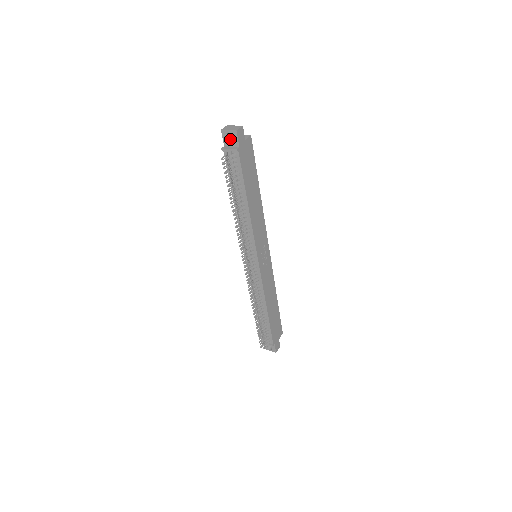
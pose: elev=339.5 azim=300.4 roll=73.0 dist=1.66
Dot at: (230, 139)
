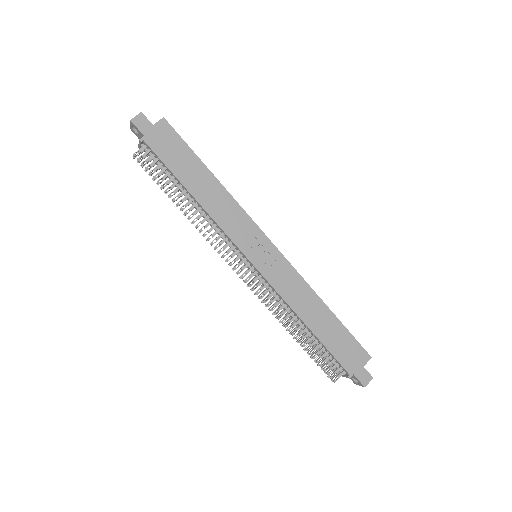
Dot at: (139, 133)
